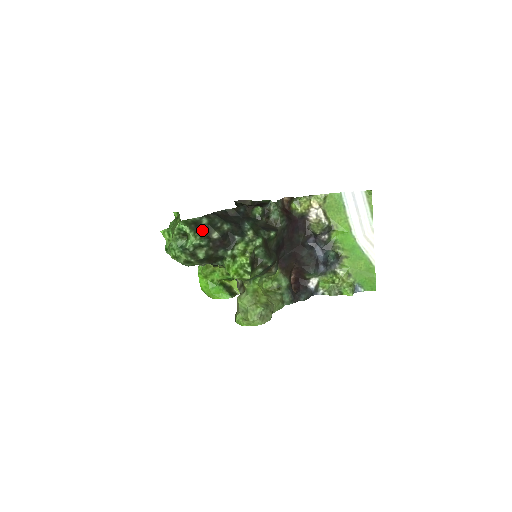
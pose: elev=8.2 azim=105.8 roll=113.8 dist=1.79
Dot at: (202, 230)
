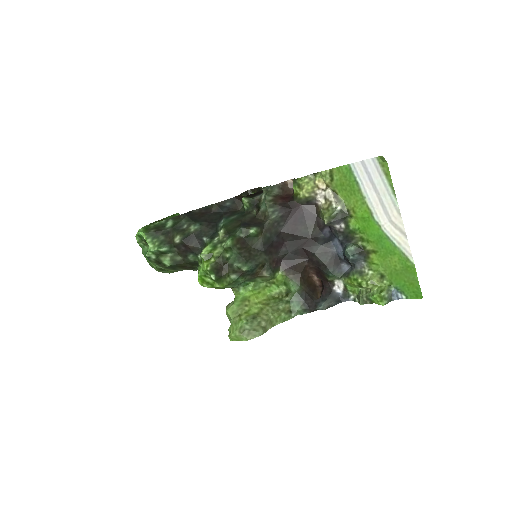
Dot at: (164, 235)
